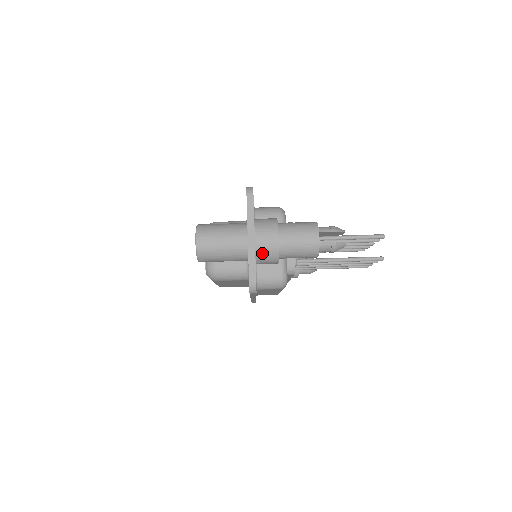
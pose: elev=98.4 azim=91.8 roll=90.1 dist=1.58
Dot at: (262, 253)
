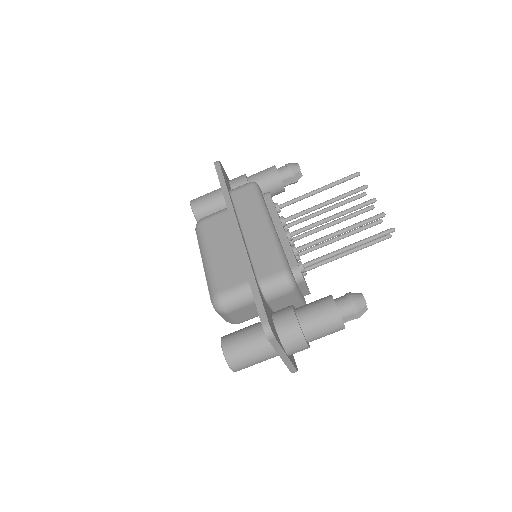
Dot at: occluded
